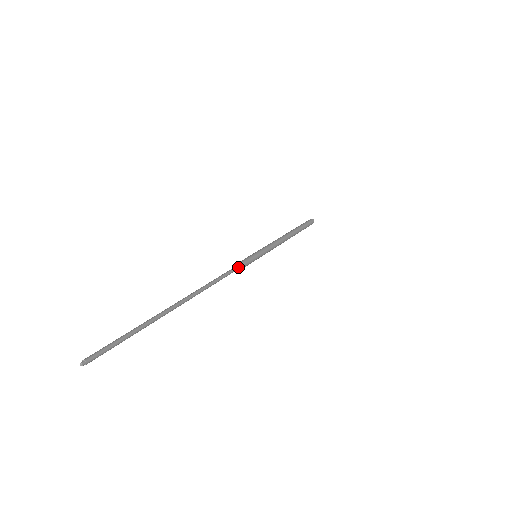
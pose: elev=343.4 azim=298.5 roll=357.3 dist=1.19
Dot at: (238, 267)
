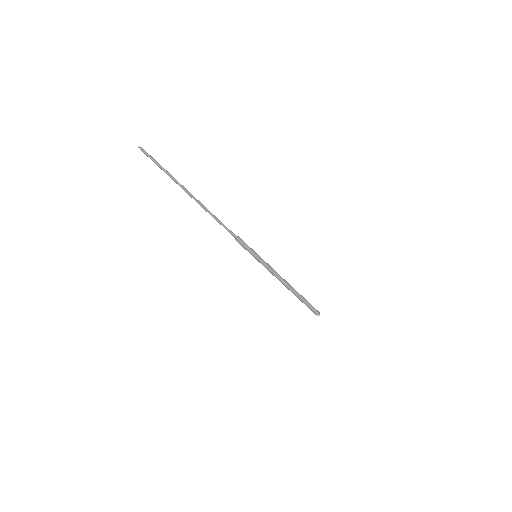
Dot at: (239, 237)
